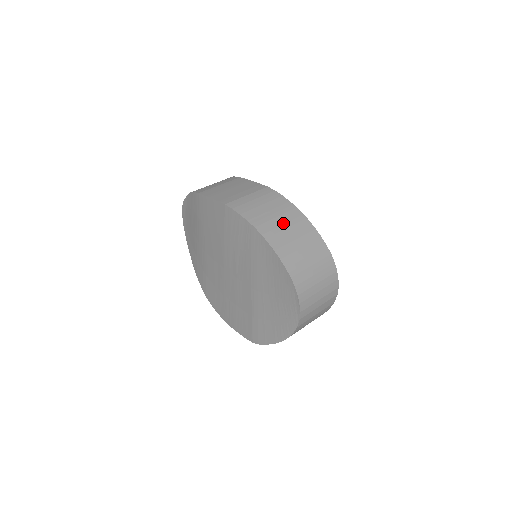
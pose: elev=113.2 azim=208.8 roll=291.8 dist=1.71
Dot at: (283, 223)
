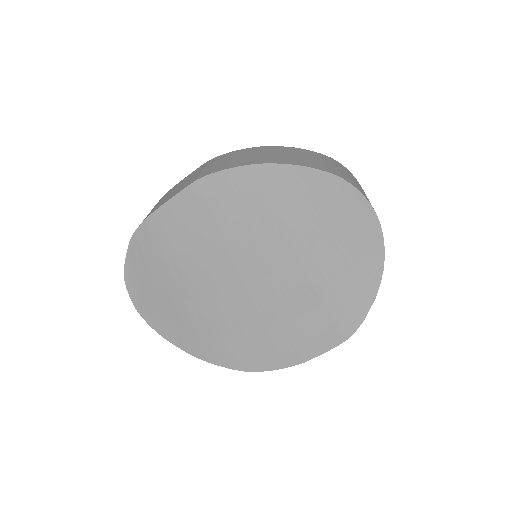
Dot at: (269, 154)
